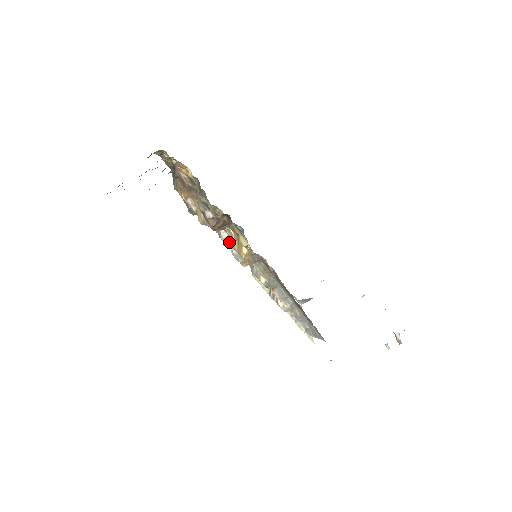
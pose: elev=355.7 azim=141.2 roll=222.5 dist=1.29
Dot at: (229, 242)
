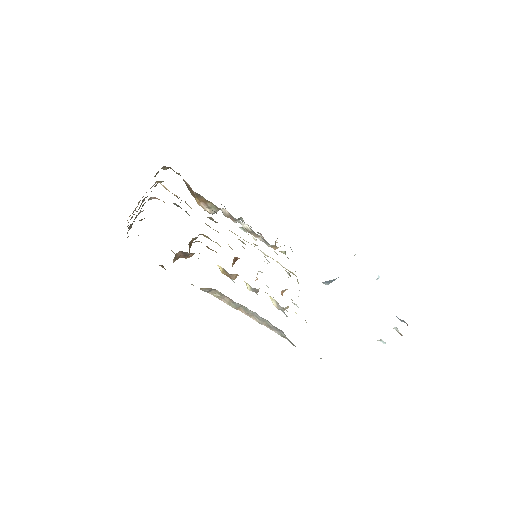
Dot at: (252, 232)
